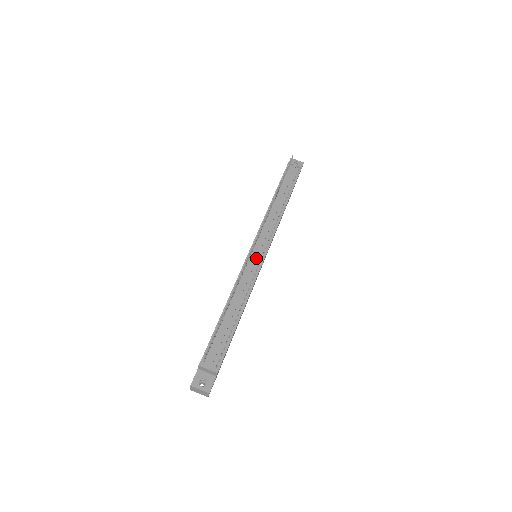
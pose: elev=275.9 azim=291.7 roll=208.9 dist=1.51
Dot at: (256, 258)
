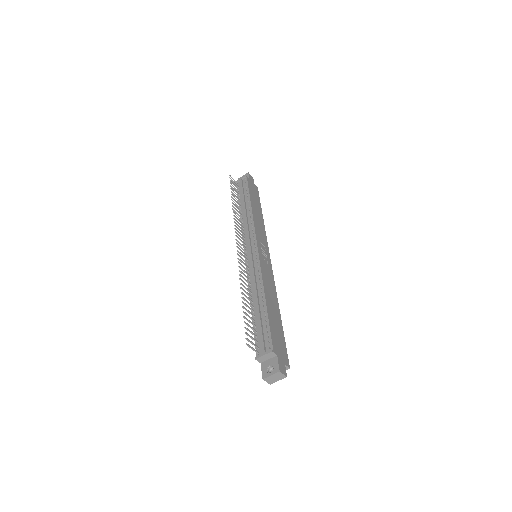
Dot at: (251, 256)
